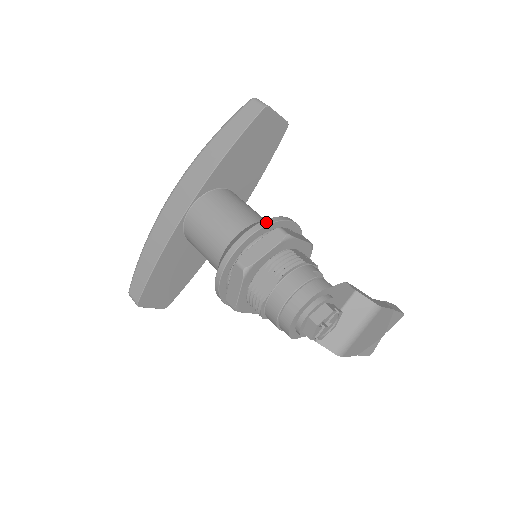
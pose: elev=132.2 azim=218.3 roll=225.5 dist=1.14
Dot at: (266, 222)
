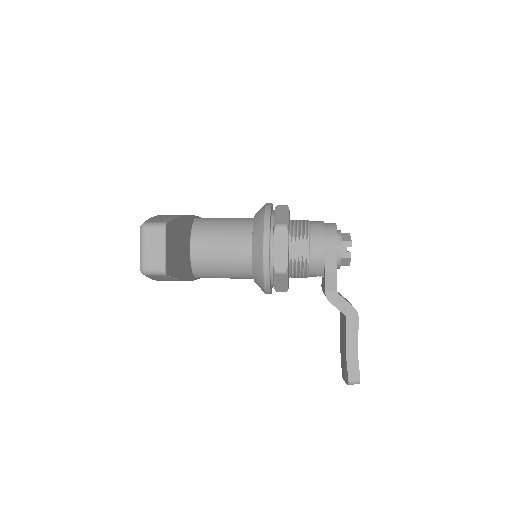
Dot at: occluded
